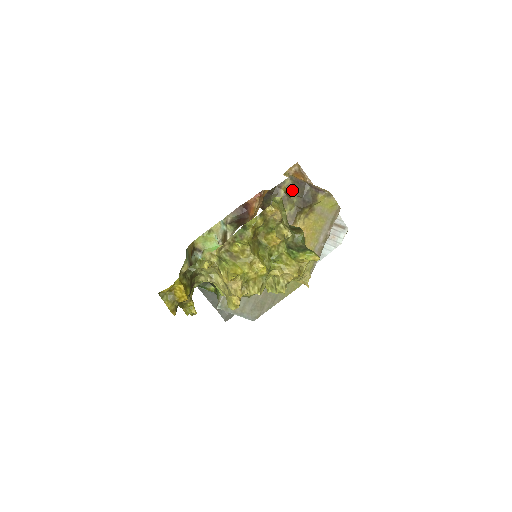
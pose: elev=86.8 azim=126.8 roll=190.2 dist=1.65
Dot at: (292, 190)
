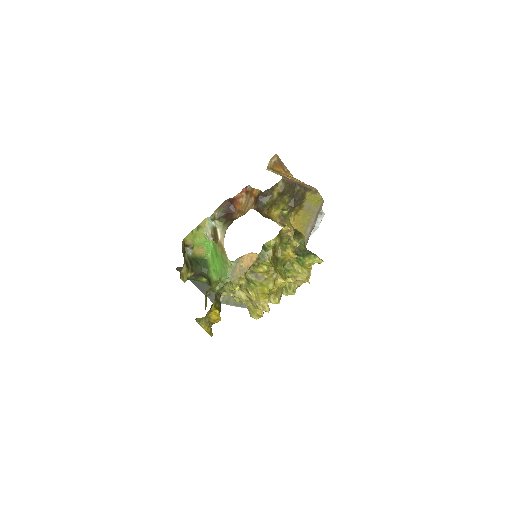
Dot at: (284, 191)
